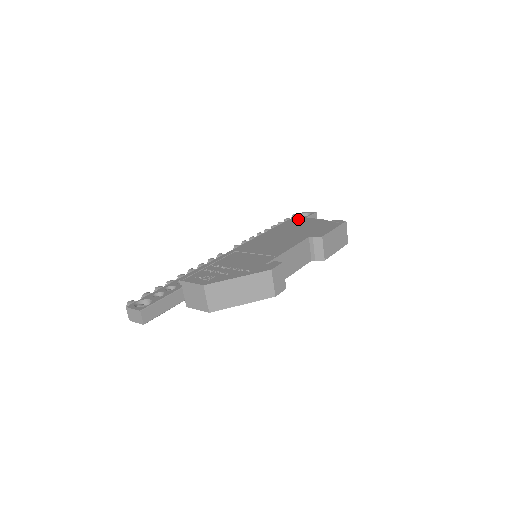
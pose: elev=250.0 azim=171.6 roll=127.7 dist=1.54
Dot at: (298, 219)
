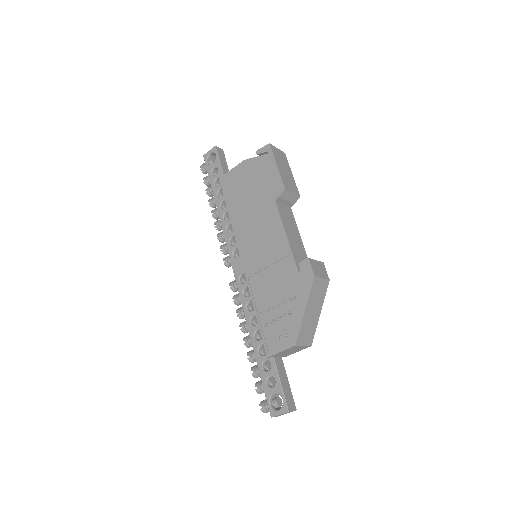
Dot at: (226, 180)
